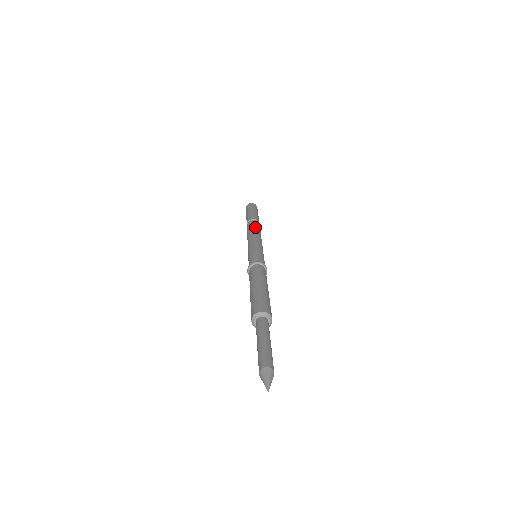
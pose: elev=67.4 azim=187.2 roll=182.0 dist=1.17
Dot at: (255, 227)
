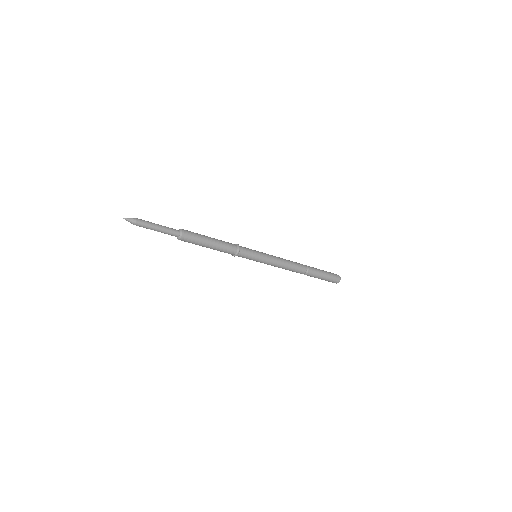
Dot at: (291, 261)
